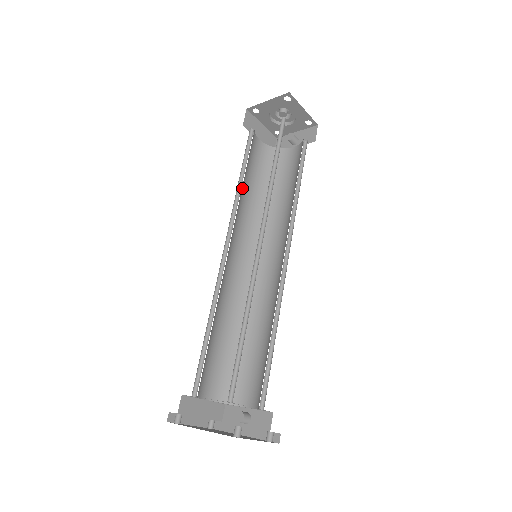
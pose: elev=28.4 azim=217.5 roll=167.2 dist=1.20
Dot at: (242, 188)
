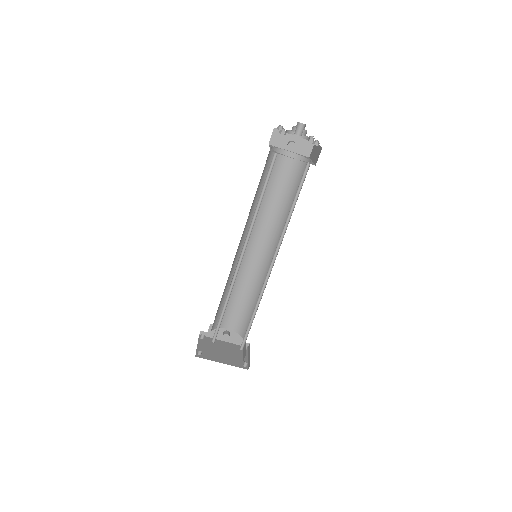
Dot at: (257, 206)
